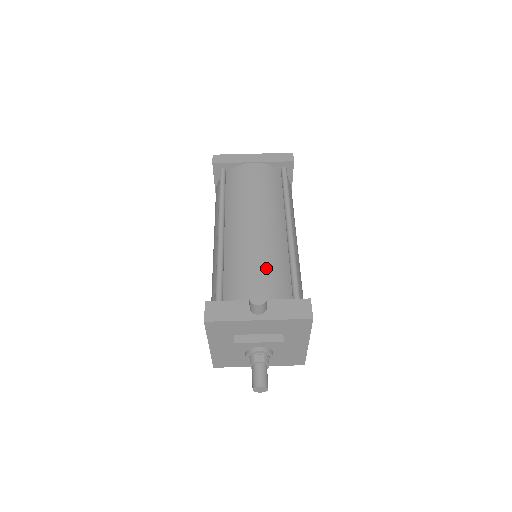
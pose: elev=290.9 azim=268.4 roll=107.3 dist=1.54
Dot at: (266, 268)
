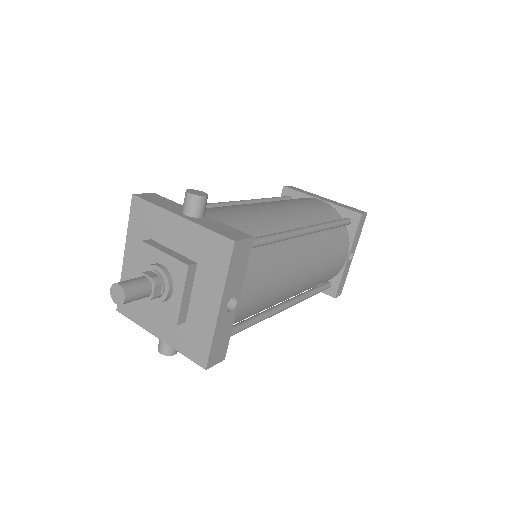
Dot at: (241, 215)
